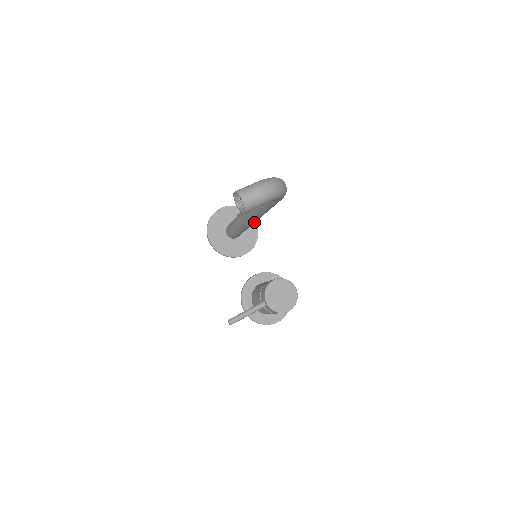
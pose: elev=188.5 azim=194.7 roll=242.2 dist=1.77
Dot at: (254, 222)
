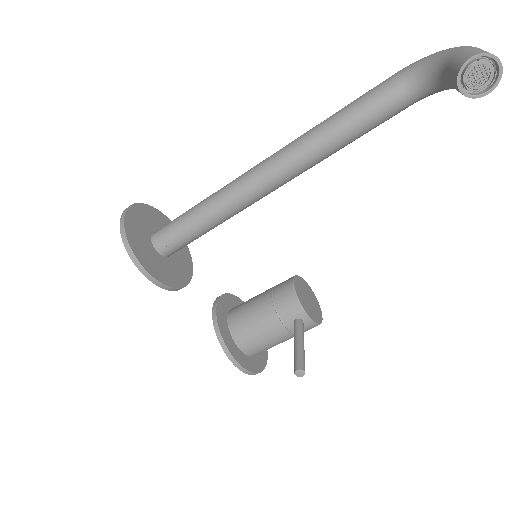
Dot at: occluded
